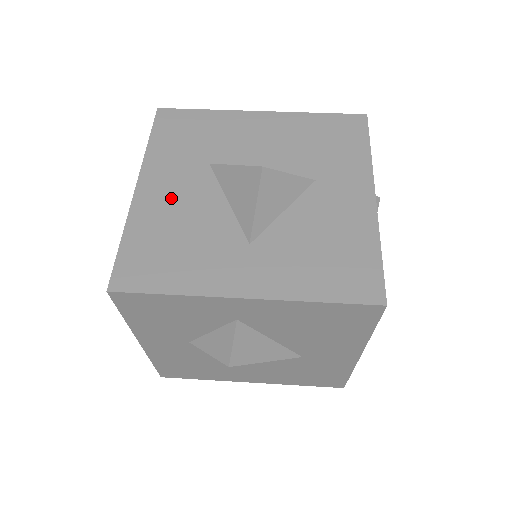
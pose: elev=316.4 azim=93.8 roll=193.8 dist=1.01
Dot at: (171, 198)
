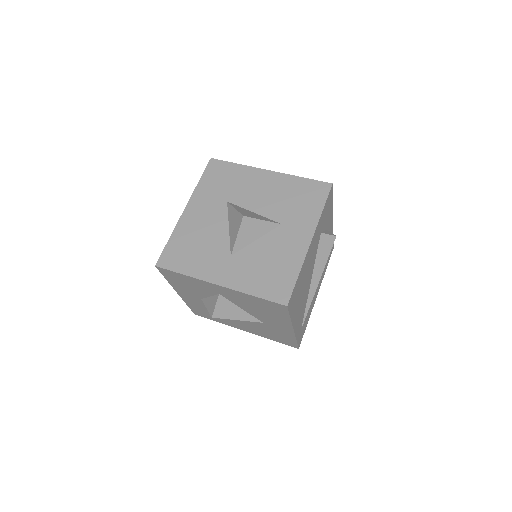
Dot at: (200, 220)
